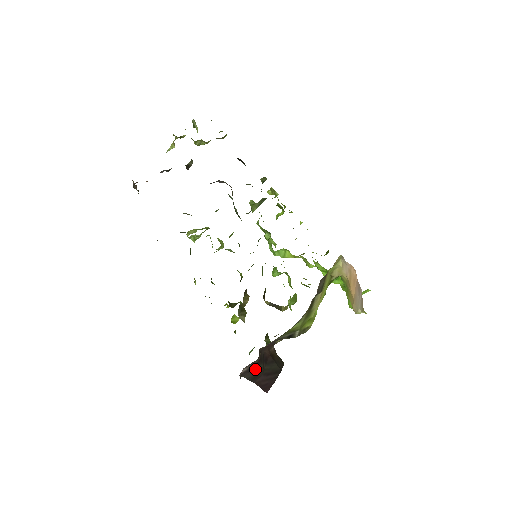
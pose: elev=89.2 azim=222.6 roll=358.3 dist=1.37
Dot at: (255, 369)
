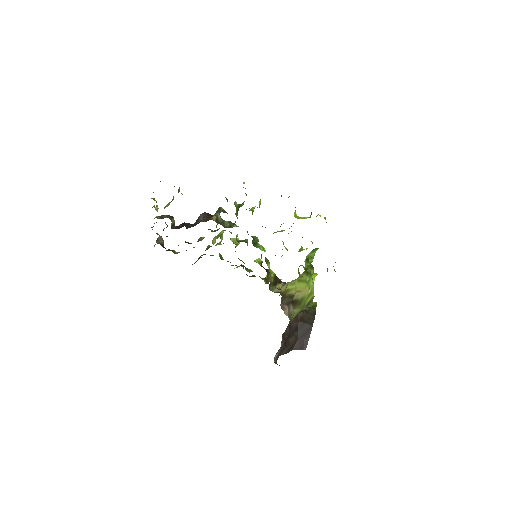
Dot at: (287, 346)
